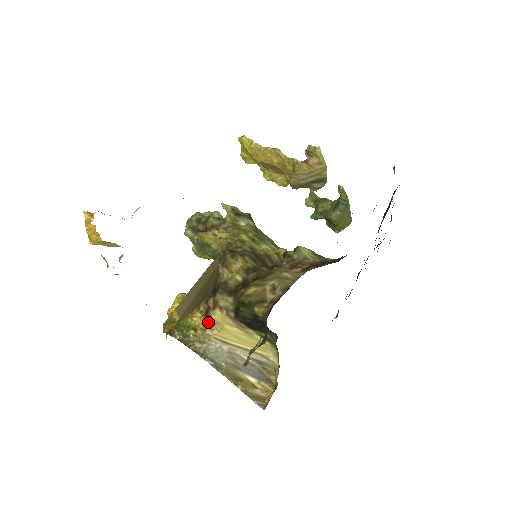
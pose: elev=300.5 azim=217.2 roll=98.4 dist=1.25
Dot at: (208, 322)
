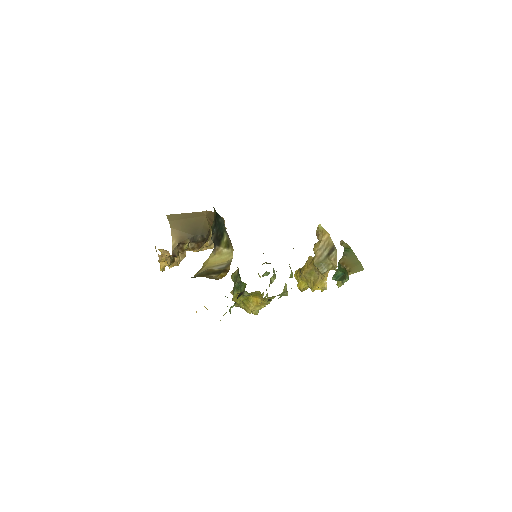
Dot at: (202, 267)
